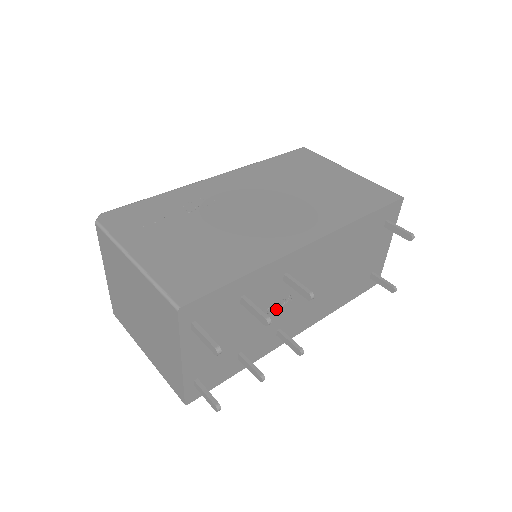
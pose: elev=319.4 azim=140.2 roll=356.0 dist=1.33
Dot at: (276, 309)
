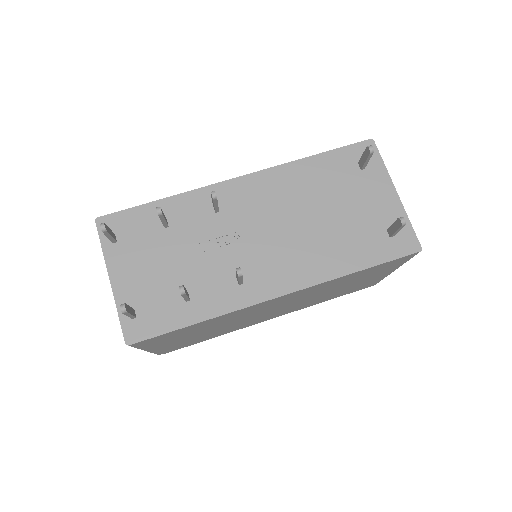
Dot at: (221, 247)
